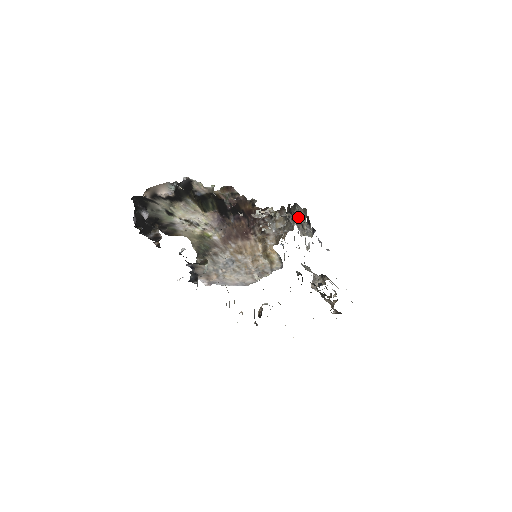
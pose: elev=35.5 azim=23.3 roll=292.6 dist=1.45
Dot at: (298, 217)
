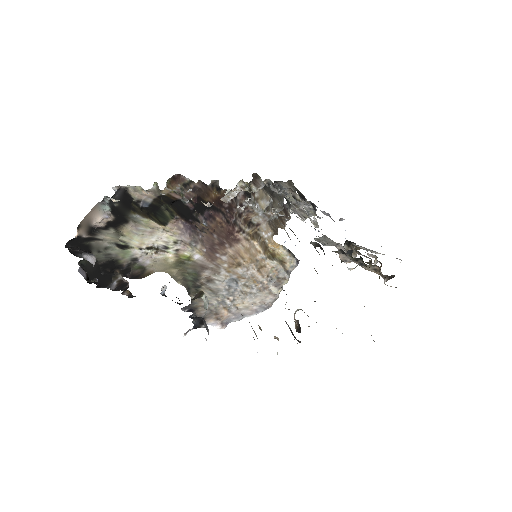
Dot at: (283, 188)
